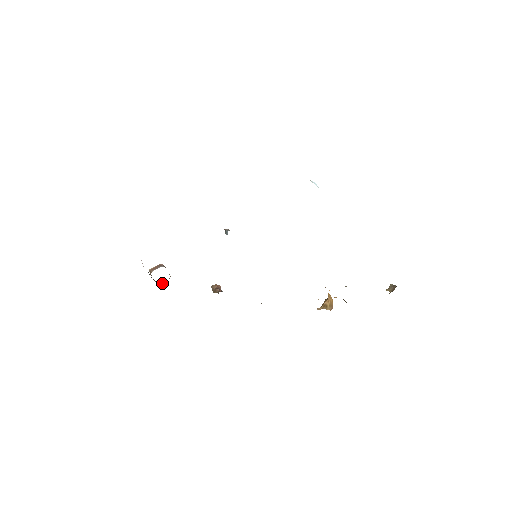
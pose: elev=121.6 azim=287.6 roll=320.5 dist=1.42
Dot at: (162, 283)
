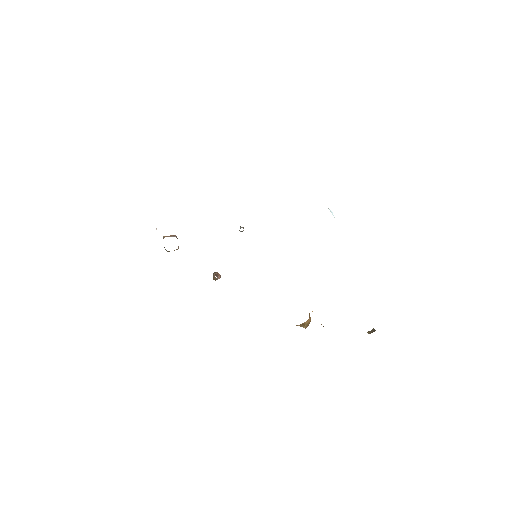
Dot at: occluded
